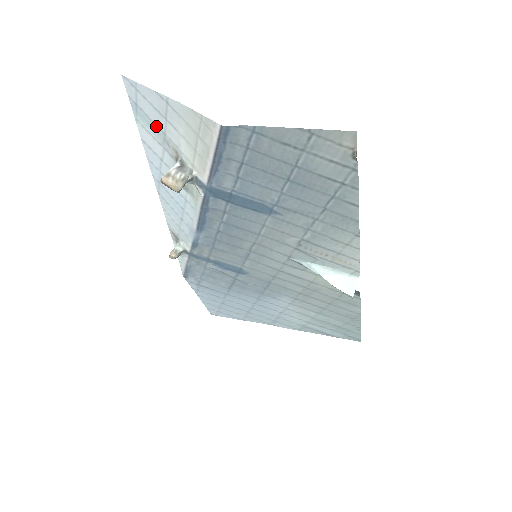
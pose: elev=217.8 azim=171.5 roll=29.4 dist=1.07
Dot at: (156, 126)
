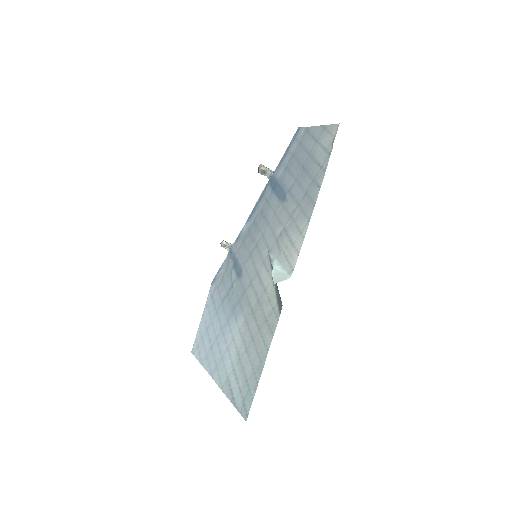
Dot at: occluded
